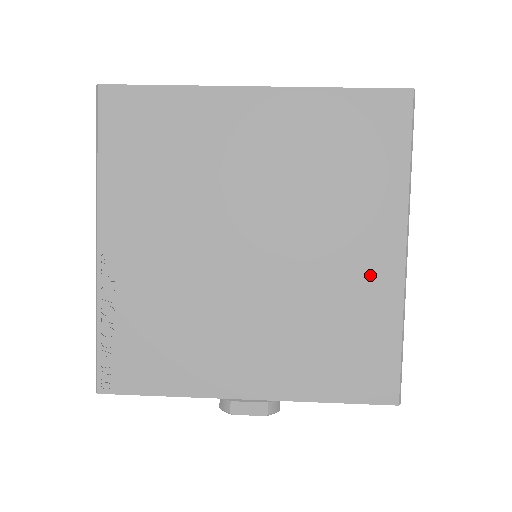
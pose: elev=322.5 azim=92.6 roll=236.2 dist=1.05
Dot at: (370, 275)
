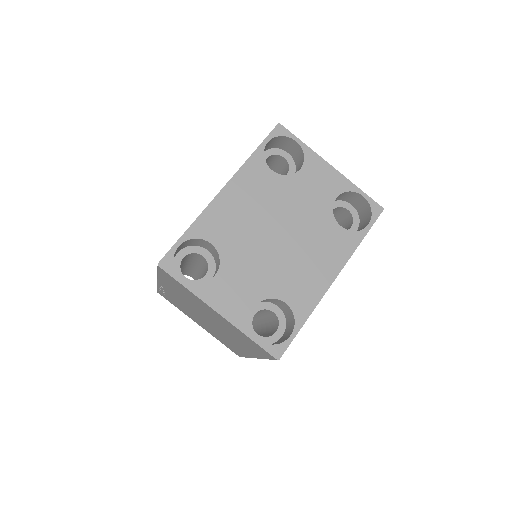
Dot at: occluded
